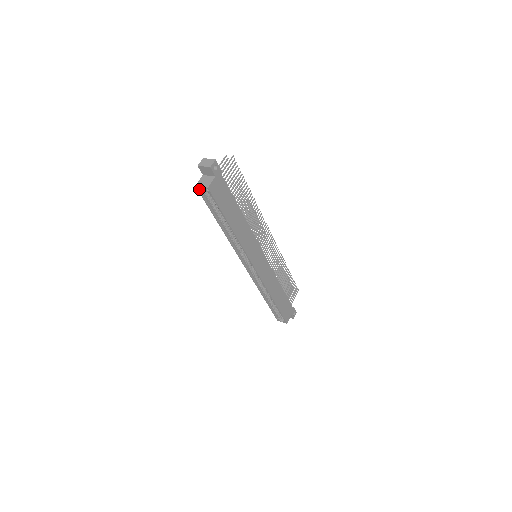
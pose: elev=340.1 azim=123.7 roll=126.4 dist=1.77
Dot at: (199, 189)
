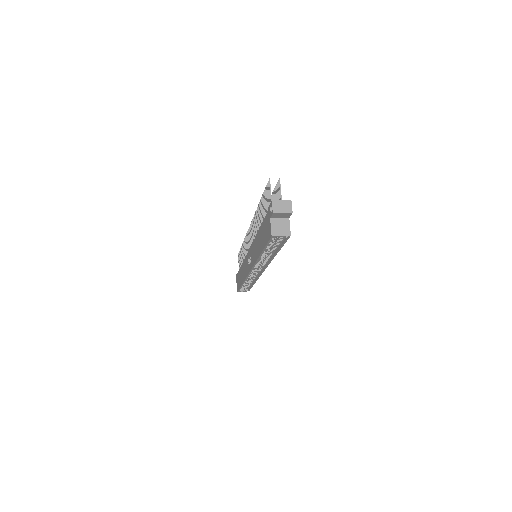
Dot at: (274, 237)
